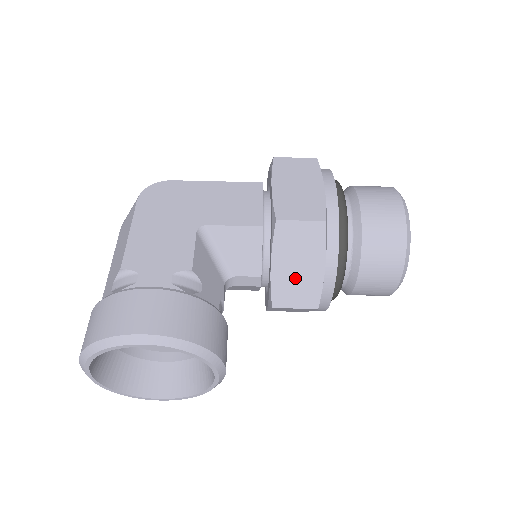
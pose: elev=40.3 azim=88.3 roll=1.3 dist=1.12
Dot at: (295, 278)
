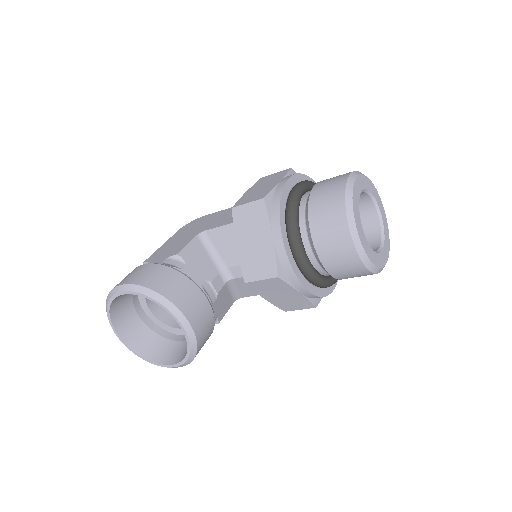
Dot at: (254, 252)
